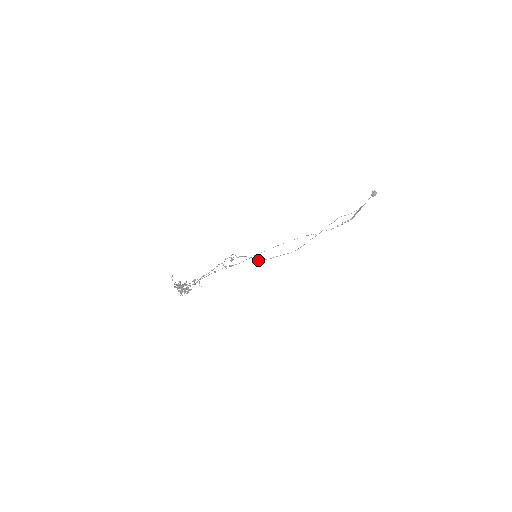
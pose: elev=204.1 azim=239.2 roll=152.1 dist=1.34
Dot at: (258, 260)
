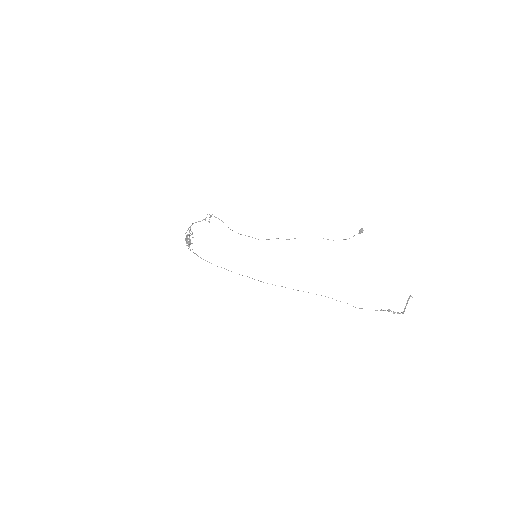
Dot at: (230, 229)
